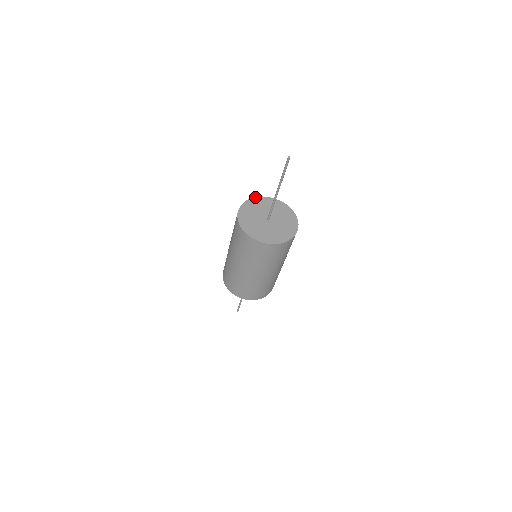
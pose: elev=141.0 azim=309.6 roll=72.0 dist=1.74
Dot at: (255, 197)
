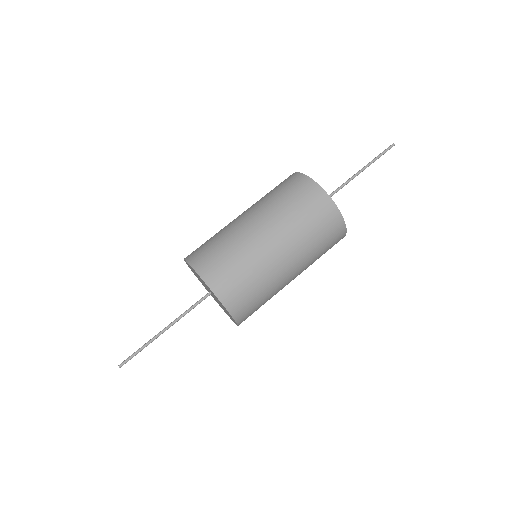
Dot at: occluded
